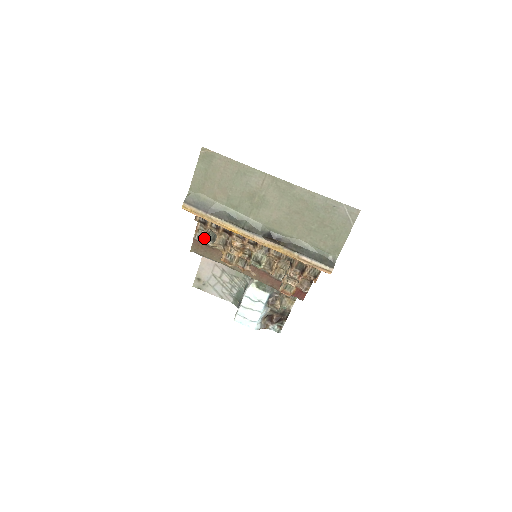
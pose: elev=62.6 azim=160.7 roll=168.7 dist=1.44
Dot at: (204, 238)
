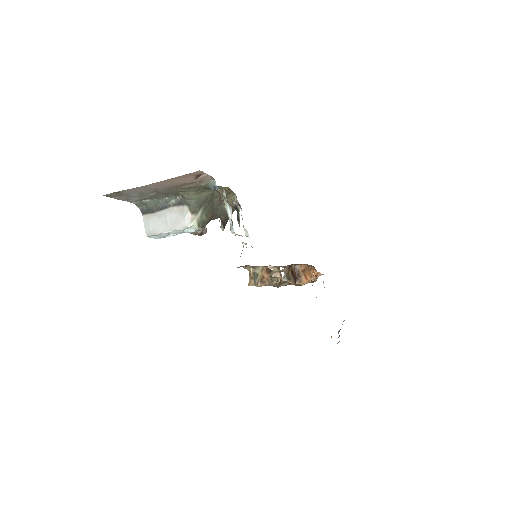
Dot at: occluded
